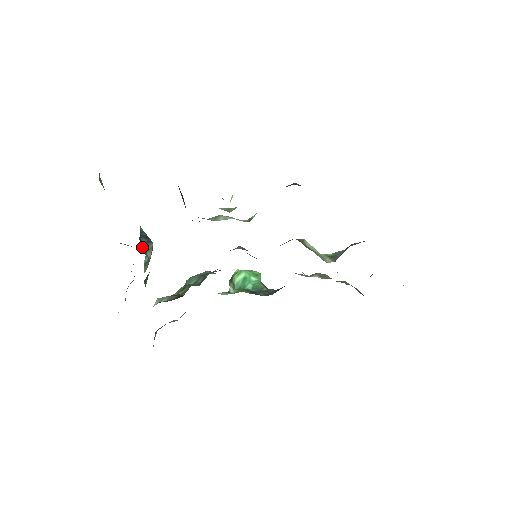
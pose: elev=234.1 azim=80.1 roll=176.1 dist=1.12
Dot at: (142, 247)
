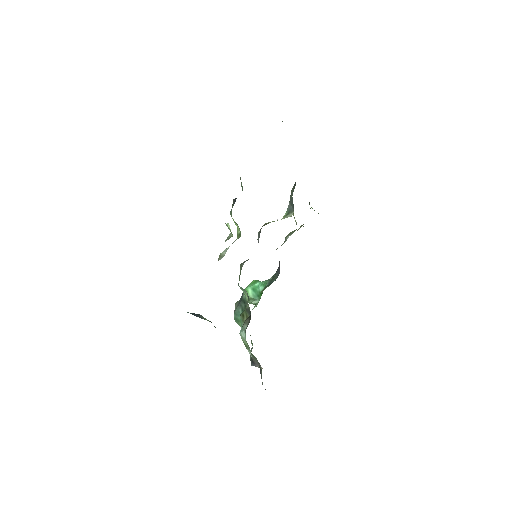
Dot at: occluded
